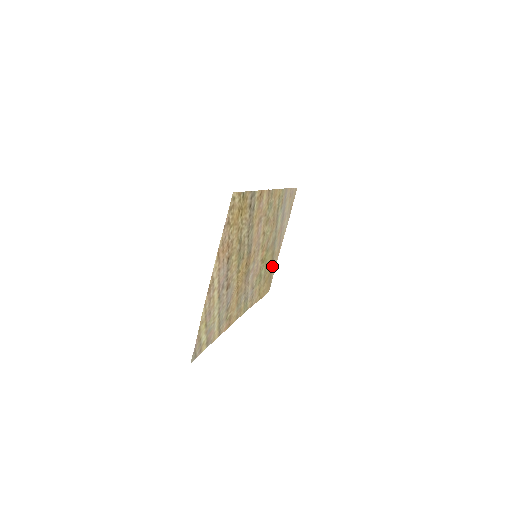
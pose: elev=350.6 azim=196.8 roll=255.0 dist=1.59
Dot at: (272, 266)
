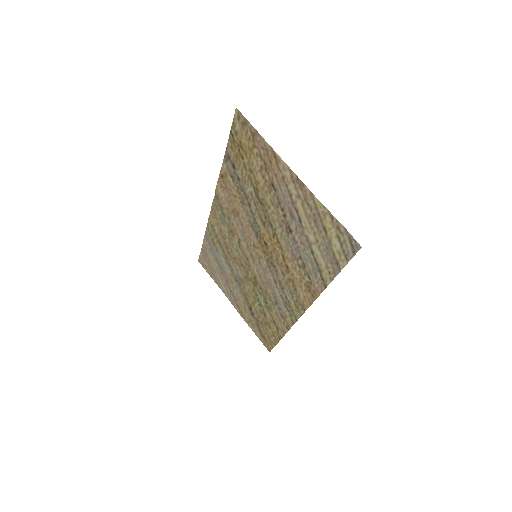
Dot at: (252, 319)
